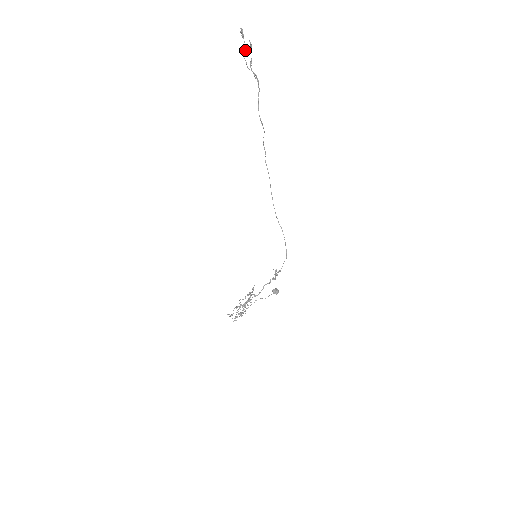
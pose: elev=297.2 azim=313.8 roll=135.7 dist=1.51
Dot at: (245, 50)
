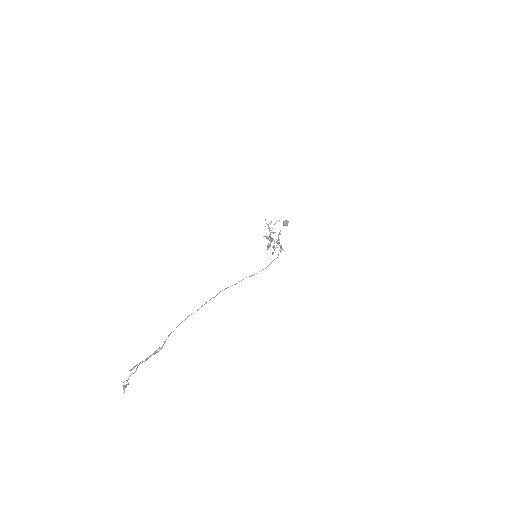
Dot at: (136, 370)
